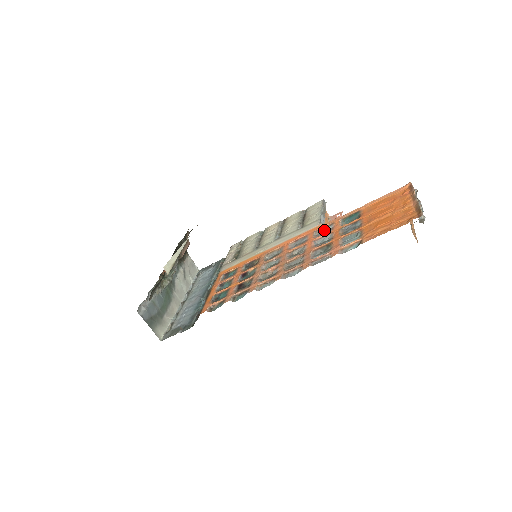
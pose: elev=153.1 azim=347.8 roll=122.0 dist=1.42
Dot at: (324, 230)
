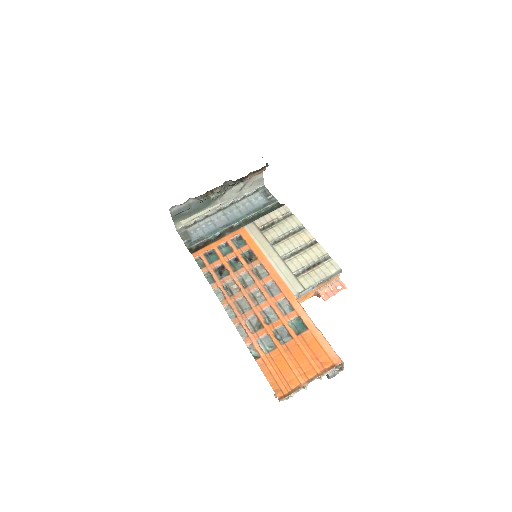
Dot at: (285, 306)
